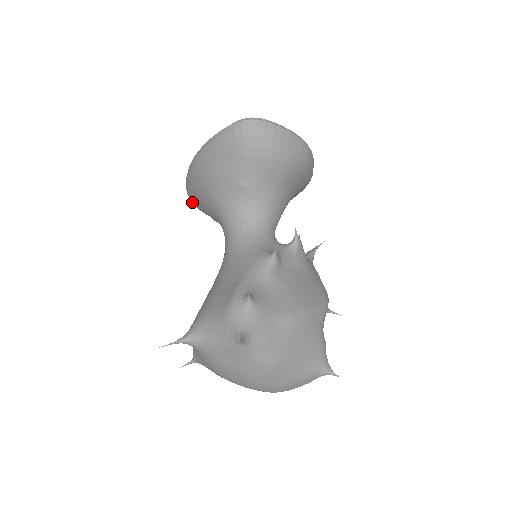
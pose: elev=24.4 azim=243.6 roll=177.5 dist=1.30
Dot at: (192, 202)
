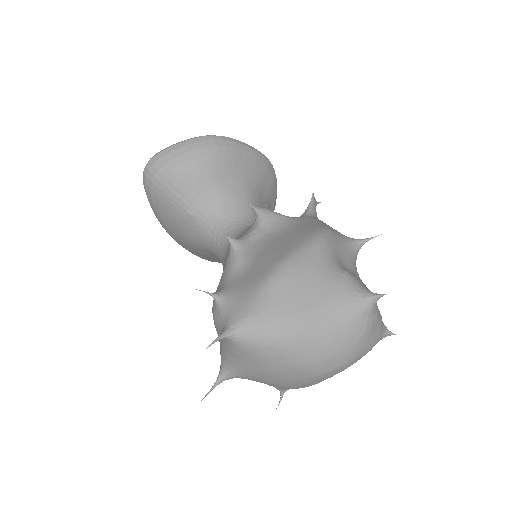
Dot at: occluded
